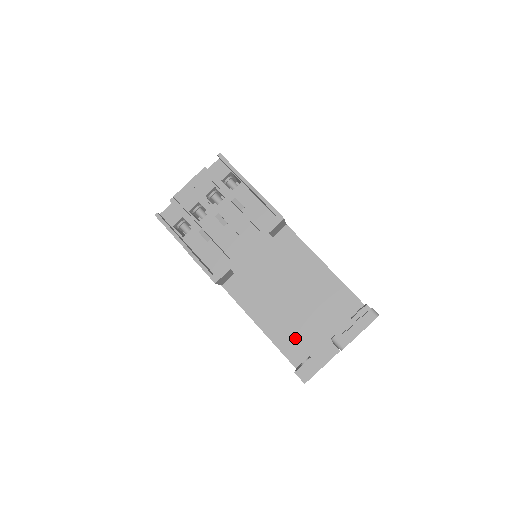
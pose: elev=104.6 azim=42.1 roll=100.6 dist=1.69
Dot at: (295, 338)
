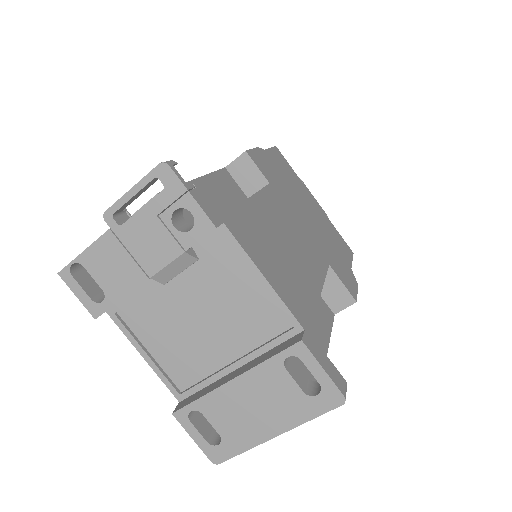
Dot at: occluded
